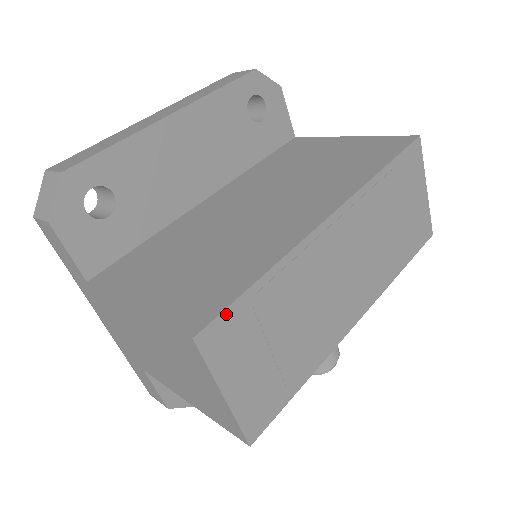
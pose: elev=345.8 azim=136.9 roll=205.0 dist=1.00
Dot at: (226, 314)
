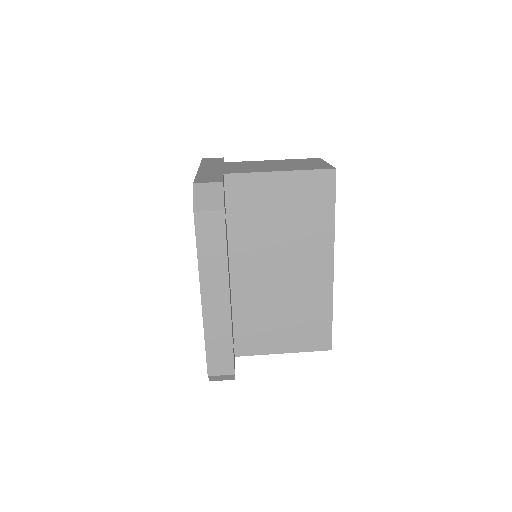
Dot at: (331, 334)
